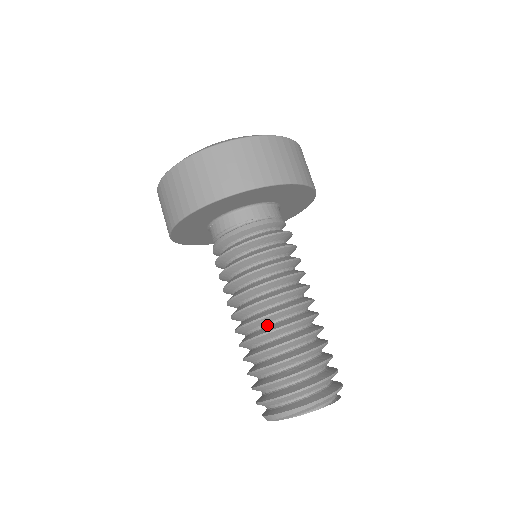
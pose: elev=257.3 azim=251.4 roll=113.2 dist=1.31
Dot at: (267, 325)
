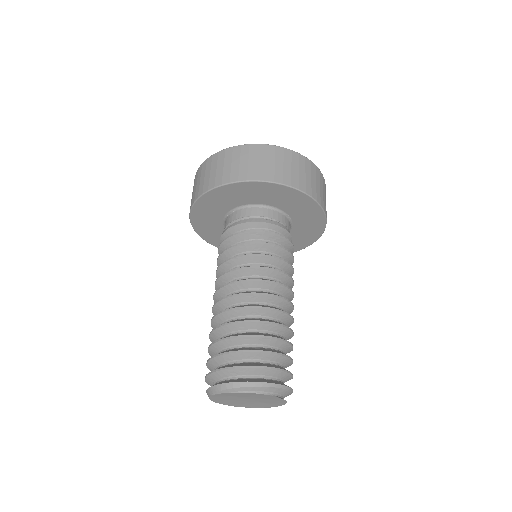
Dot at: (250, 304)
